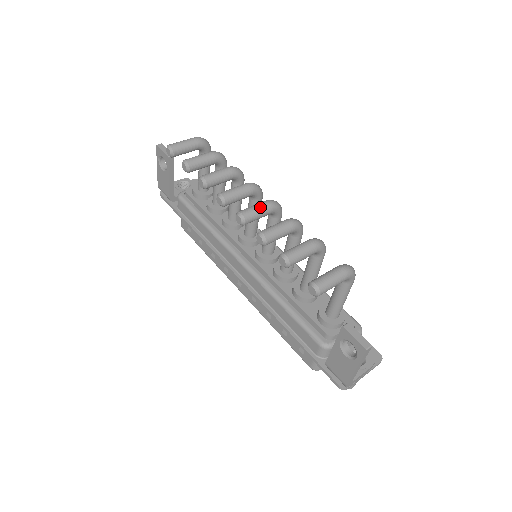
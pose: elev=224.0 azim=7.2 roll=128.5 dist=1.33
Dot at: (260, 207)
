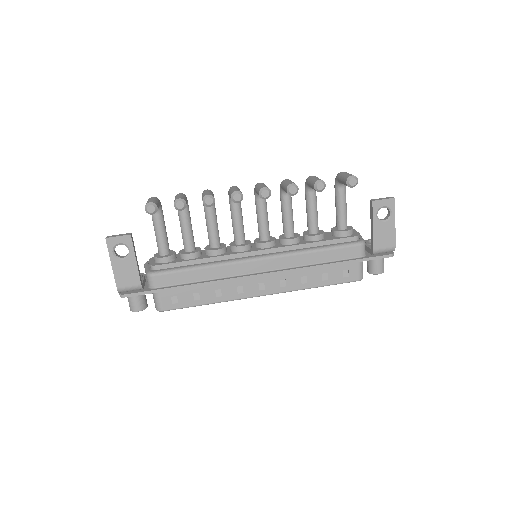
Dot at: (263, 184)
